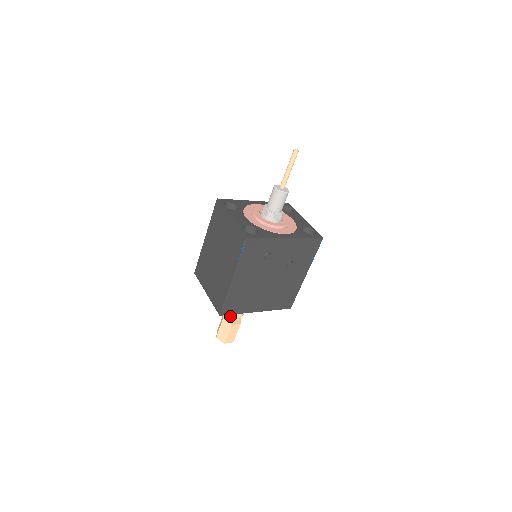
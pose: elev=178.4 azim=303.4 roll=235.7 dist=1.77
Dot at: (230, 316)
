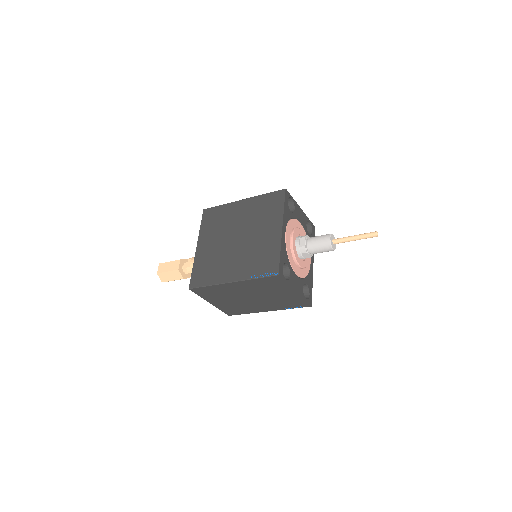
Dot at: occluded
